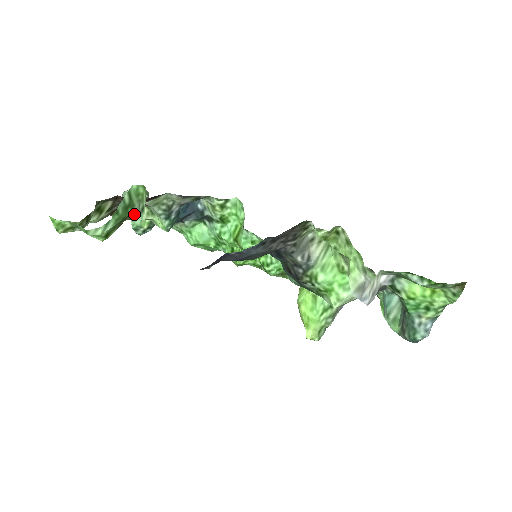
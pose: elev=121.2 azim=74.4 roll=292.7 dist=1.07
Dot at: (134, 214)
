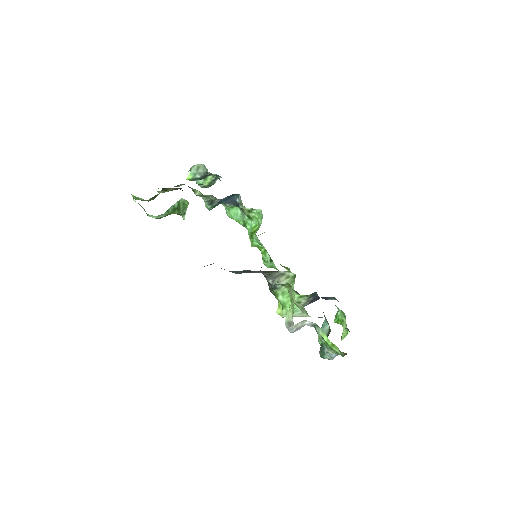
Dot at: (179, 214)
